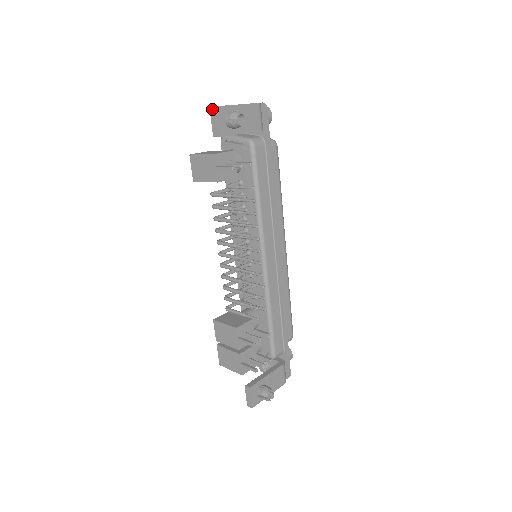
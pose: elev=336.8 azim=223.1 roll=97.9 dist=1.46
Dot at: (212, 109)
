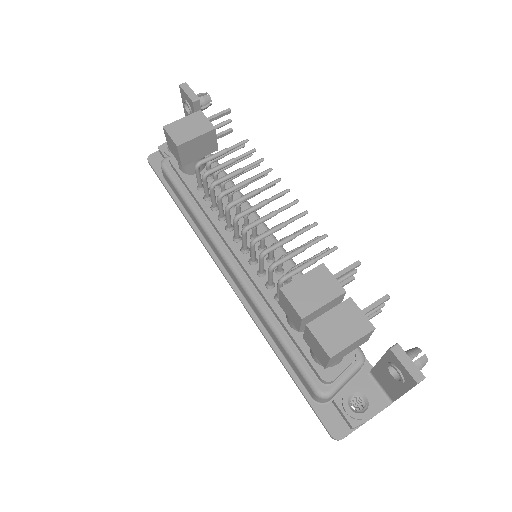
Dot at: (183, 84)
